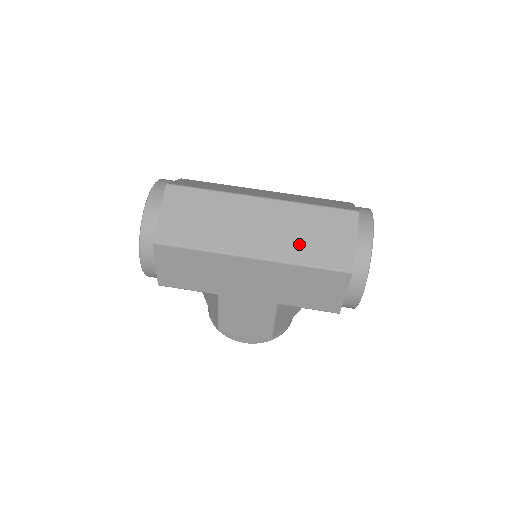
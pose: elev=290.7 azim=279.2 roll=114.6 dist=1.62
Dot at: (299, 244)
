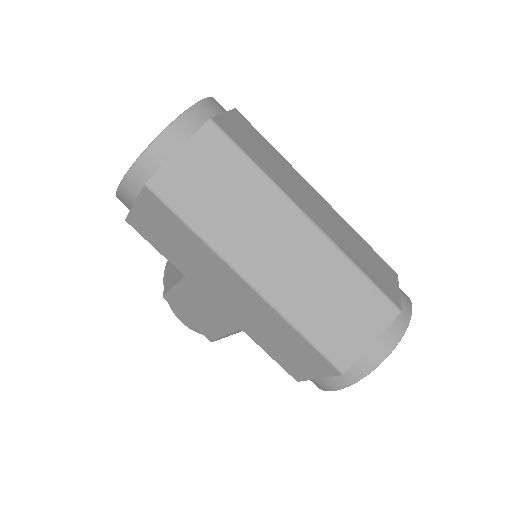
Dot at: (311, 304)
